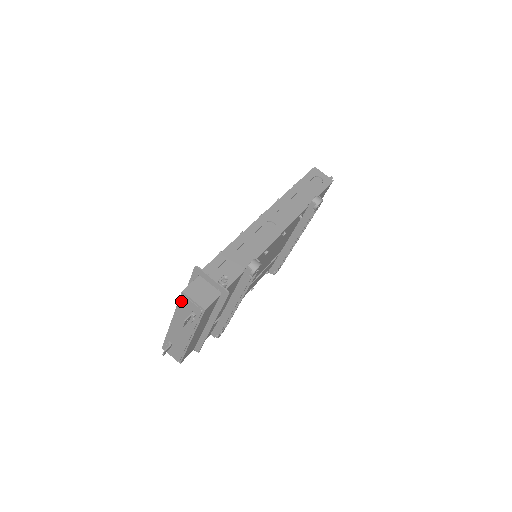
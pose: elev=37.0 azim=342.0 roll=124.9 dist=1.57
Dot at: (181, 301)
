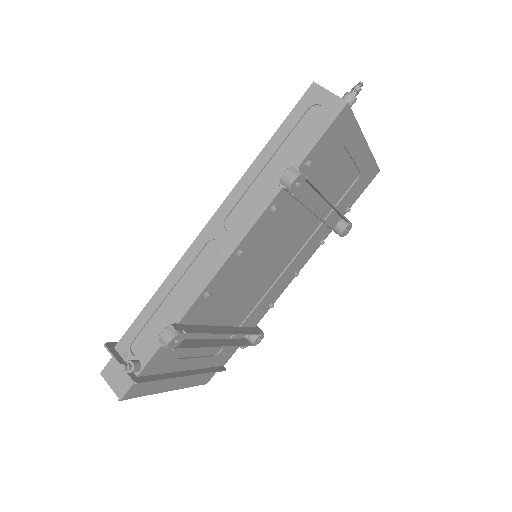
Dot at: occluded
